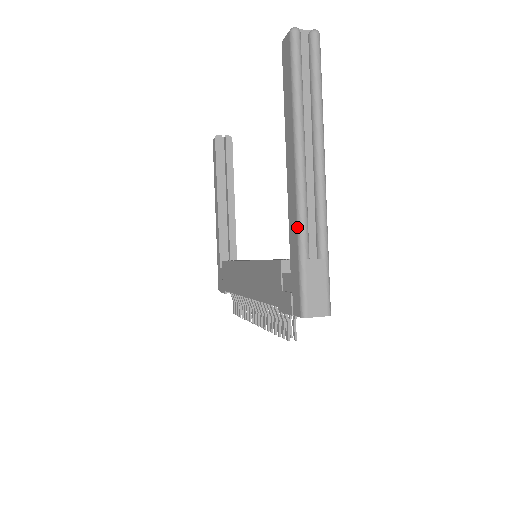
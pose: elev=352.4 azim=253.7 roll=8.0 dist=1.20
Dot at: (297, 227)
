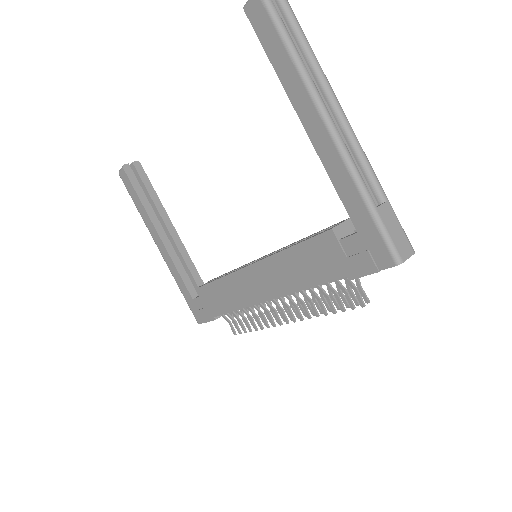
Dot at: (353, 181)
